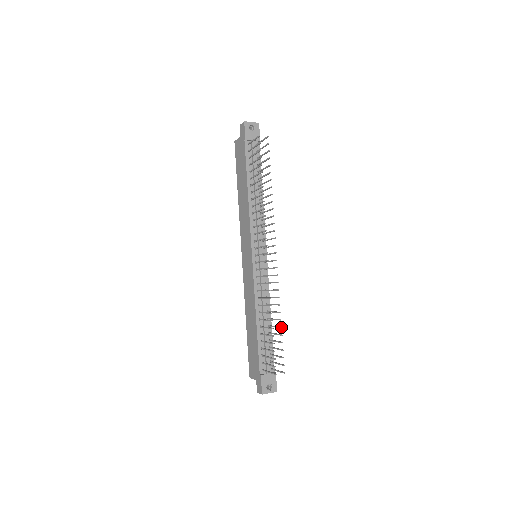
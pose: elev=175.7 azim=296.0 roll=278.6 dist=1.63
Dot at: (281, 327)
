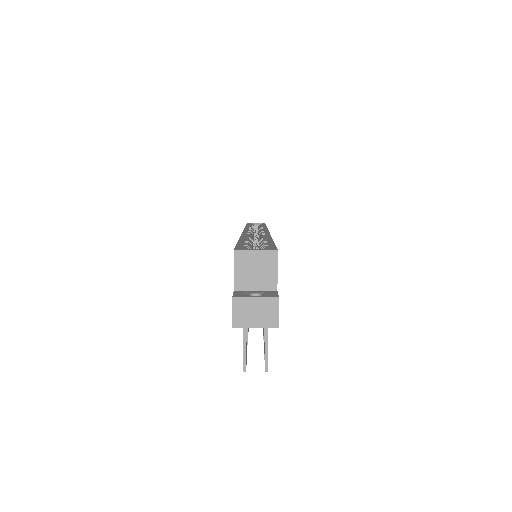
Dot at: occluded
